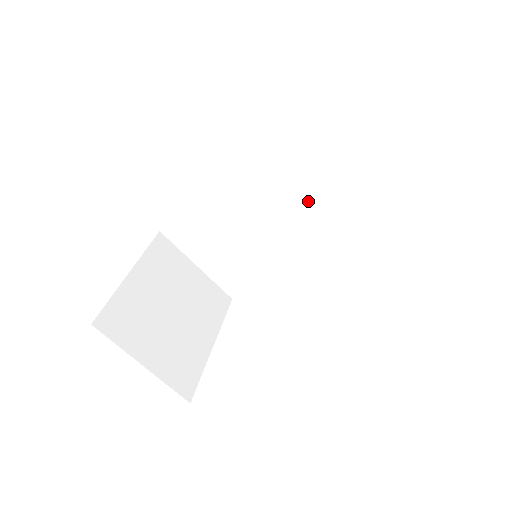
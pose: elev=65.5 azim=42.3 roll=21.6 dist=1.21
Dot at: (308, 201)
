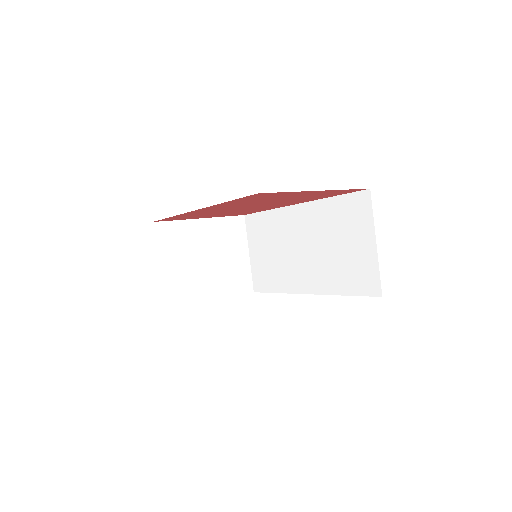
Dot at: (324, 256)
